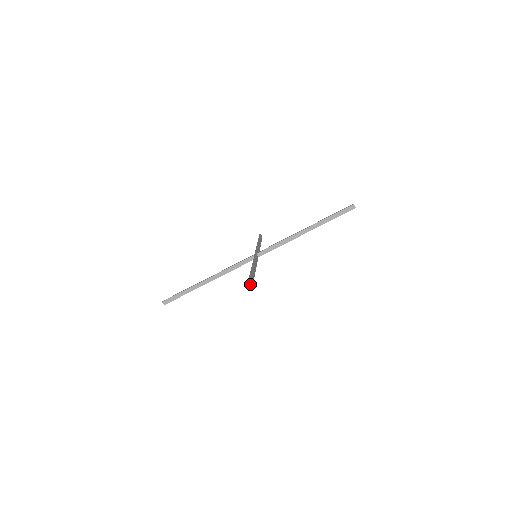
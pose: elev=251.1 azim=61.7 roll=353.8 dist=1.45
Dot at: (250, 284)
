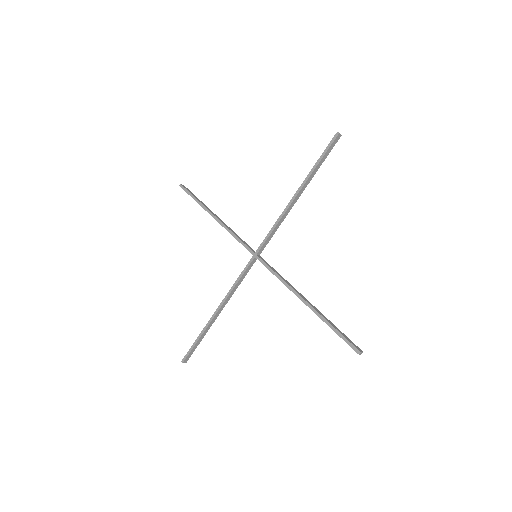
Dot at: (355, 346)
